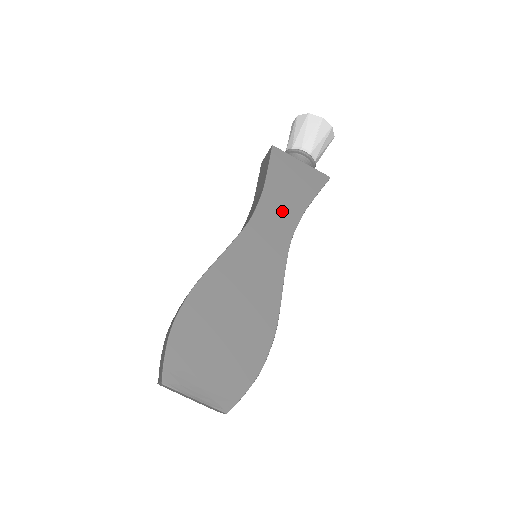
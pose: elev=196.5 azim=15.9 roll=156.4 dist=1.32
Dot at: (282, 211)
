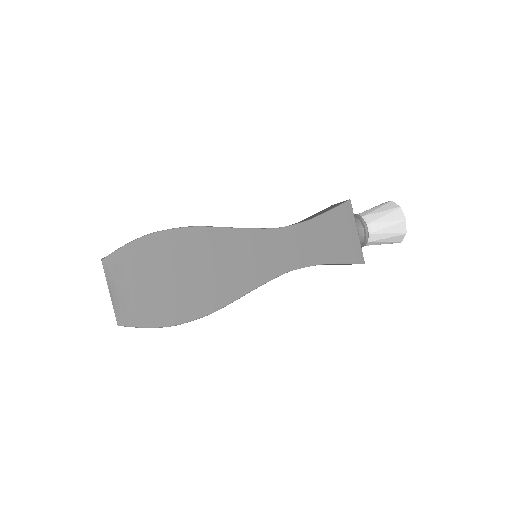
Dot at: (305, 247)
